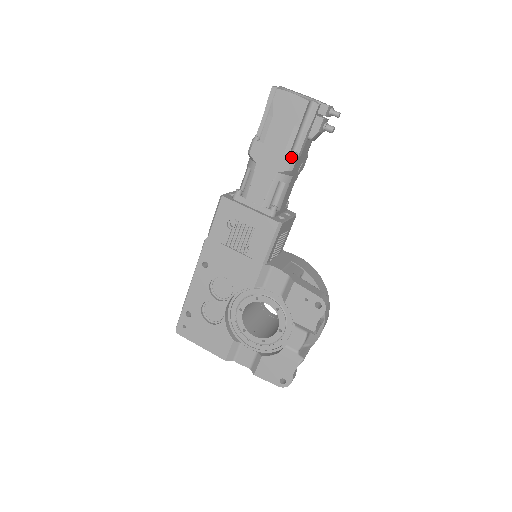
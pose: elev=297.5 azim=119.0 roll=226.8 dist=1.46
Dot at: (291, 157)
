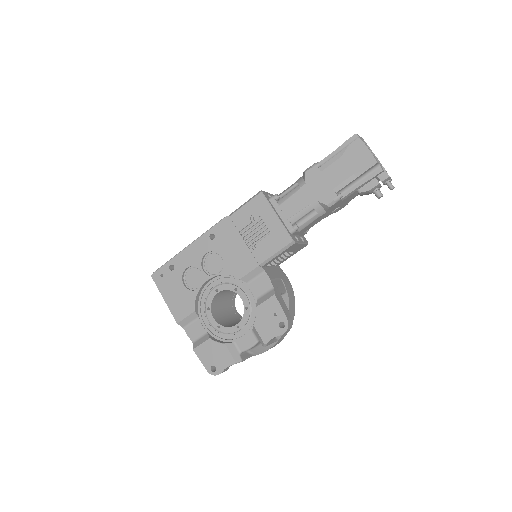
Dot at: (336, 196)
